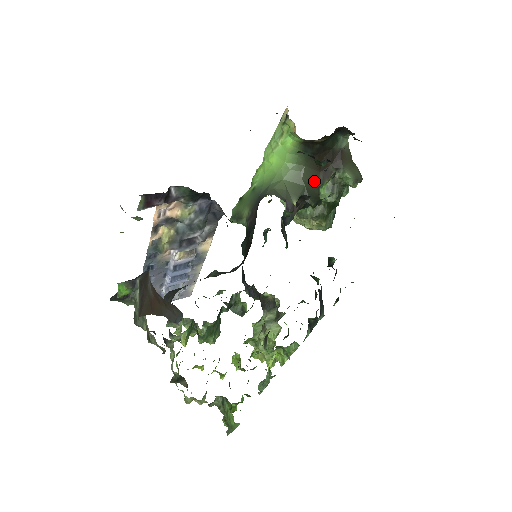
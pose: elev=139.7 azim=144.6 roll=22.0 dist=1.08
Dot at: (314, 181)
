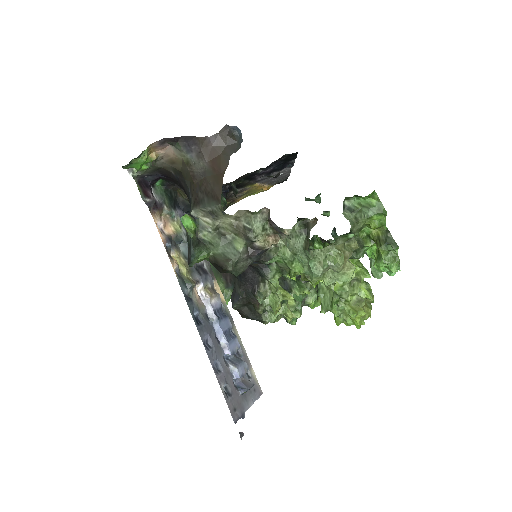
Dot at: occluded
